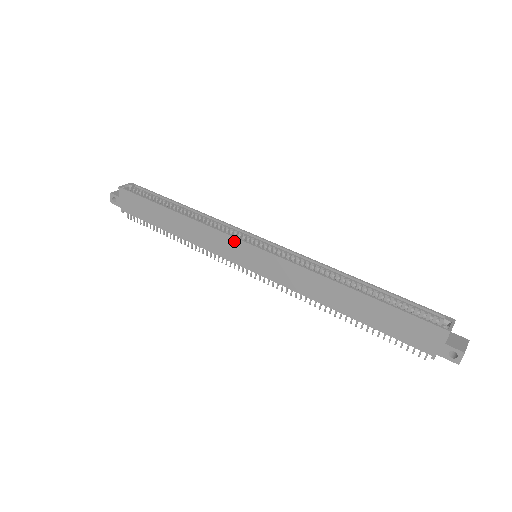
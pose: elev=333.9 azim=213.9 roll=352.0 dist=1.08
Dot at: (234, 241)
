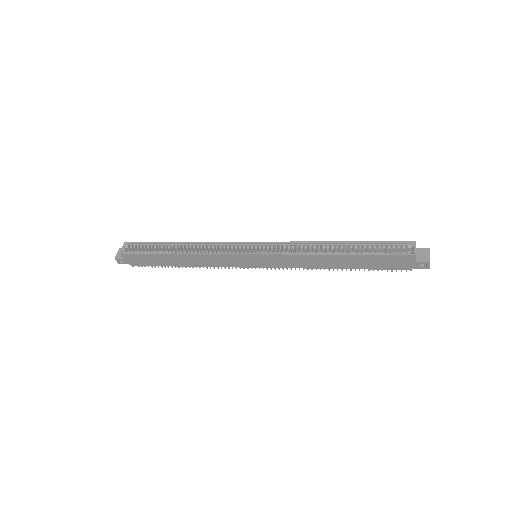
Dot at: (235, 256)
